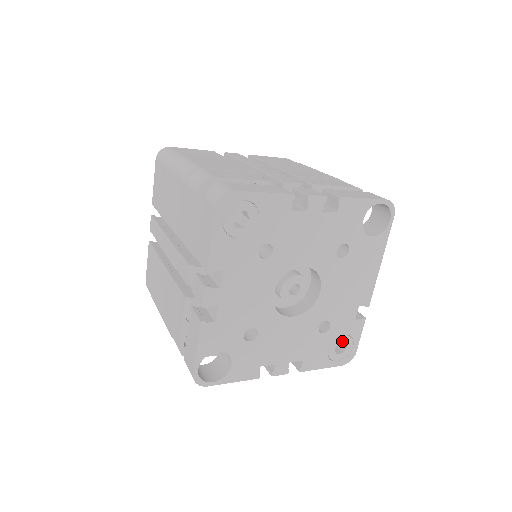
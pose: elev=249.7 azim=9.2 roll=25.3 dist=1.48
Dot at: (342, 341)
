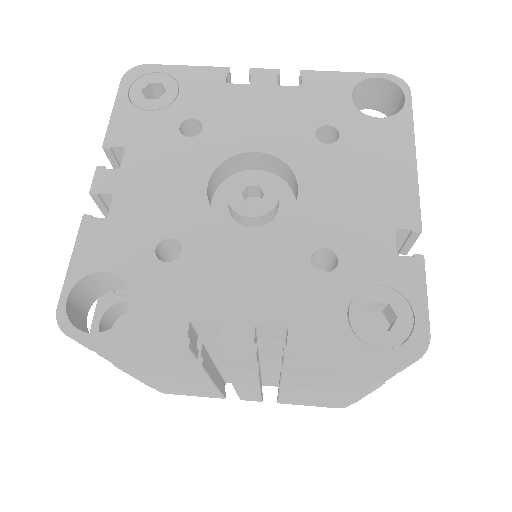
Dot at: (379, 300)
